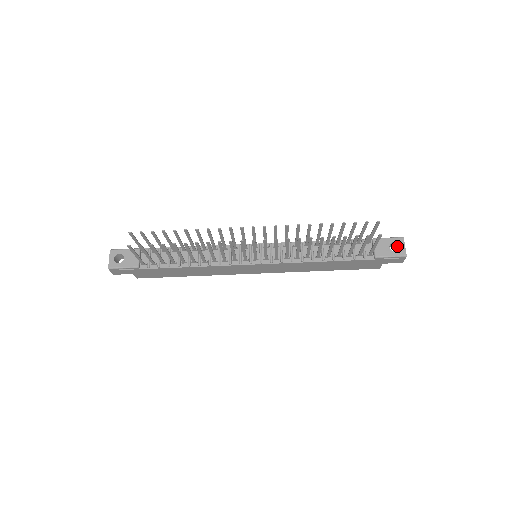
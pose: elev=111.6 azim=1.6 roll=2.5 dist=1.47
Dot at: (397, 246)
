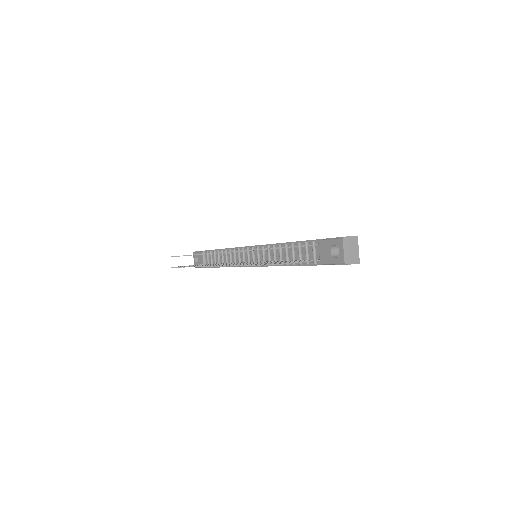
Dot at: occluded
